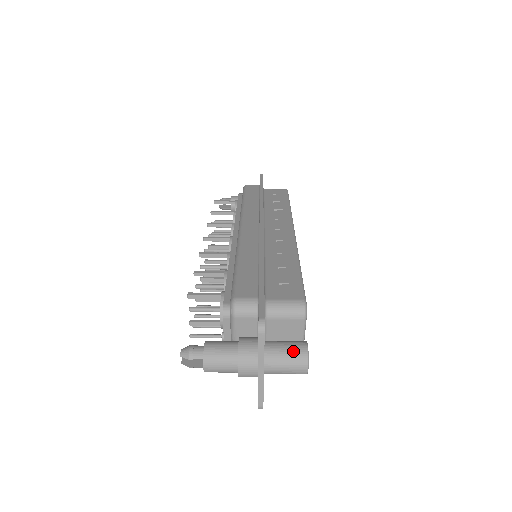
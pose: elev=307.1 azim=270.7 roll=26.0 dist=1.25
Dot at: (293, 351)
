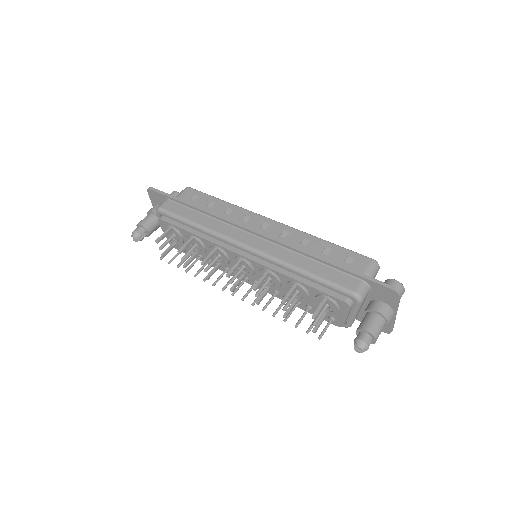
Dot at: occluded
